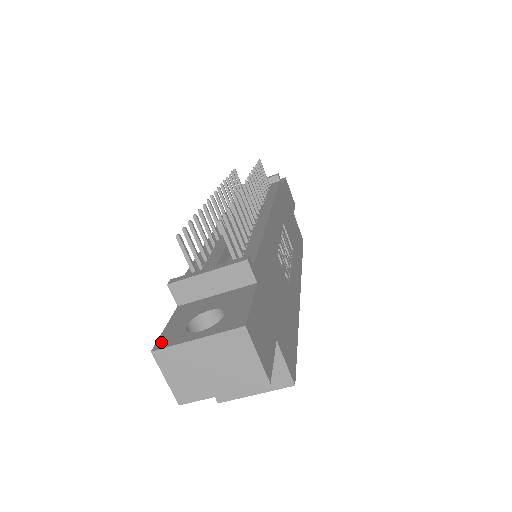
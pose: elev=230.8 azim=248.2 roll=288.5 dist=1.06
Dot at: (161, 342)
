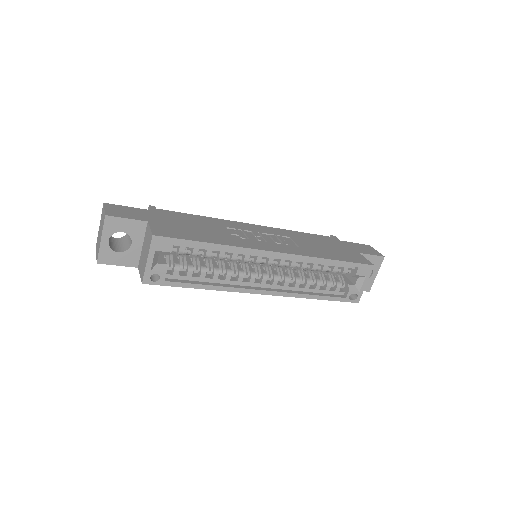
Dot at: occluded
